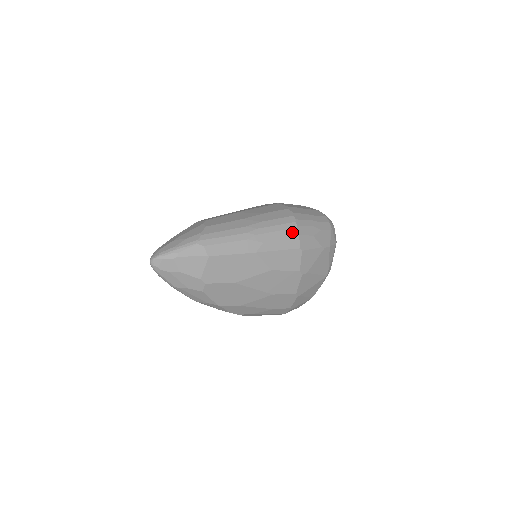
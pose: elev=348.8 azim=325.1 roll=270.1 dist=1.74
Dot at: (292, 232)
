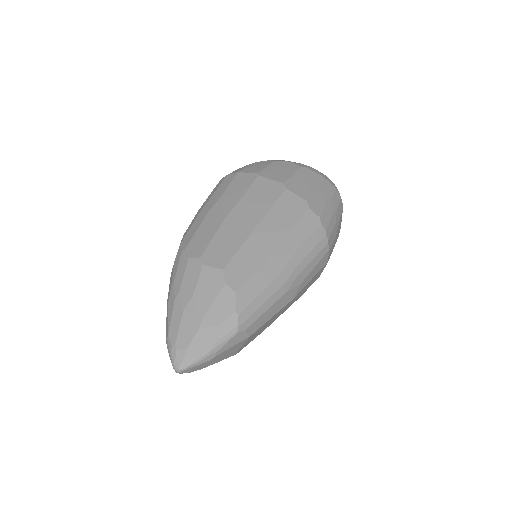
Dot at: (324, 251)
